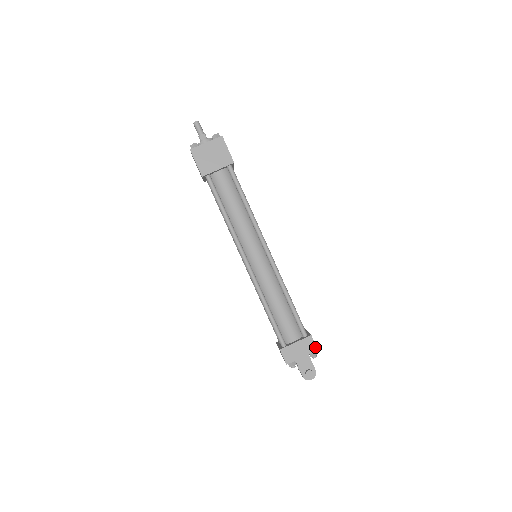
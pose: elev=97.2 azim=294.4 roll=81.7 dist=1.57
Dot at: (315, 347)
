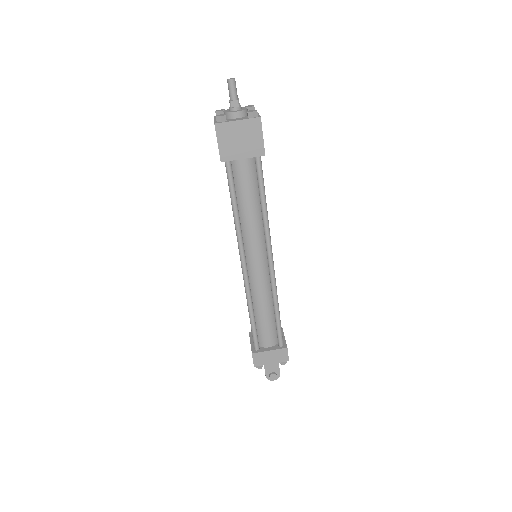
Dot at: (287, 358)
